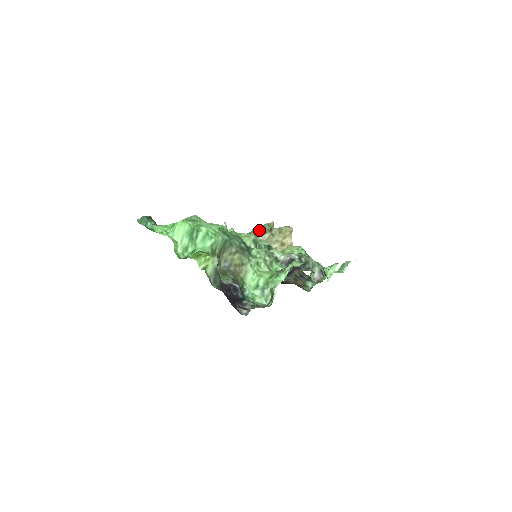
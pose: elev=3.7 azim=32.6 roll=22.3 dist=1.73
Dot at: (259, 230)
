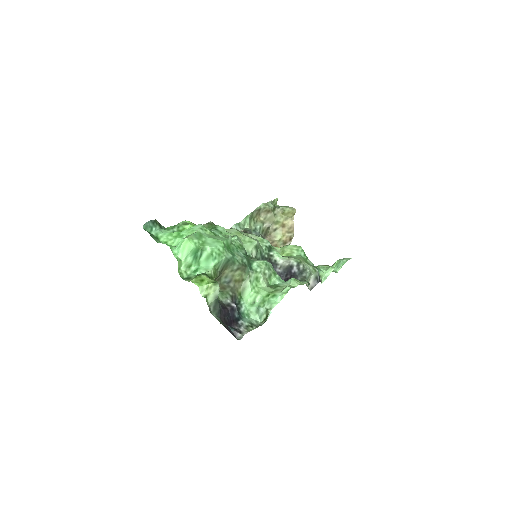
Dot at: (262, 209)
